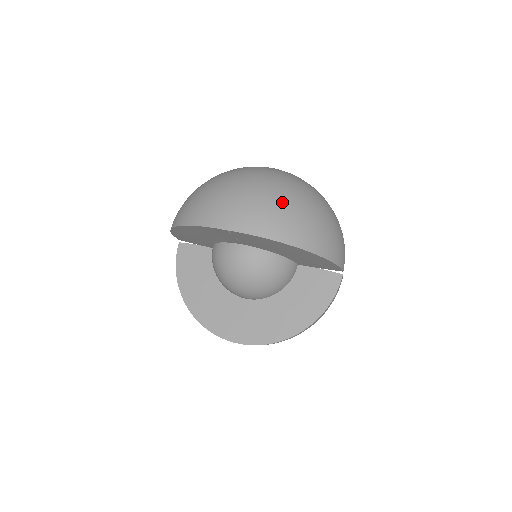
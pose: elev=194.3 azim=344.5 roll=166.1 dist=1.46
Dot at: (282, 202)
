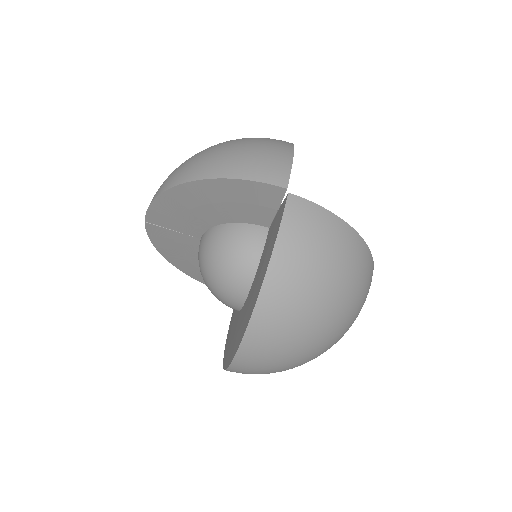
Dot at: occluded
